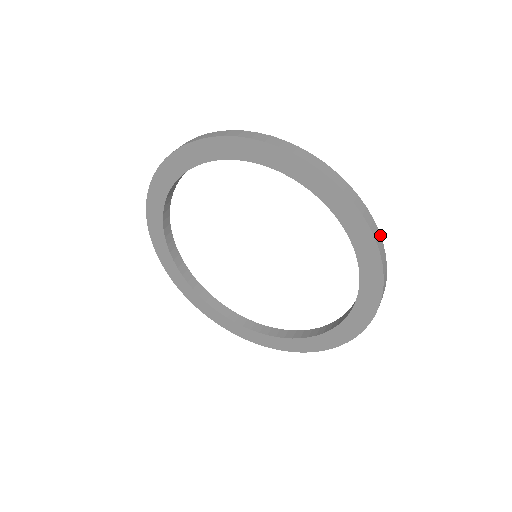
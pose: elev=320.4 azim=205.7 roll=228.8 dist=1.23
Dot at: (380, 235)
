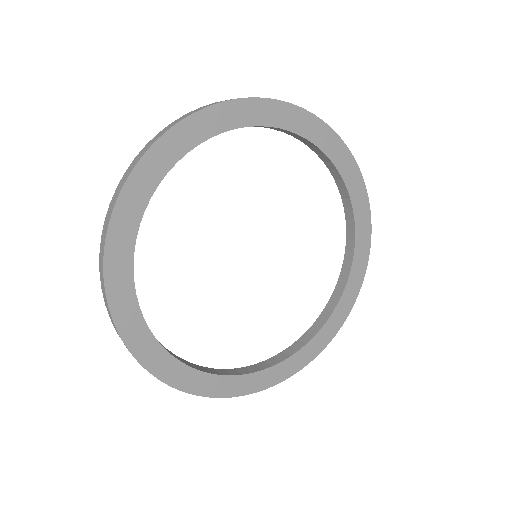
Dot at: occluded
